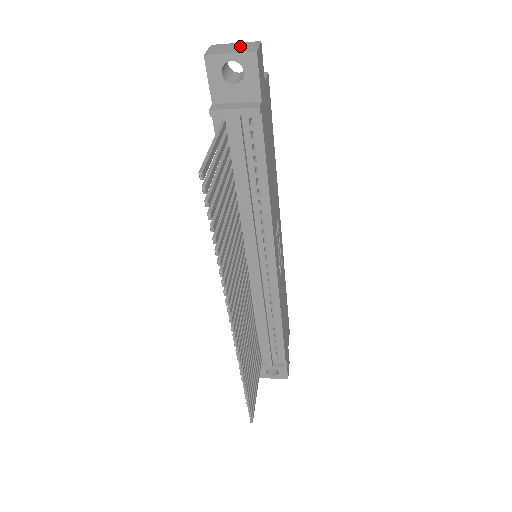
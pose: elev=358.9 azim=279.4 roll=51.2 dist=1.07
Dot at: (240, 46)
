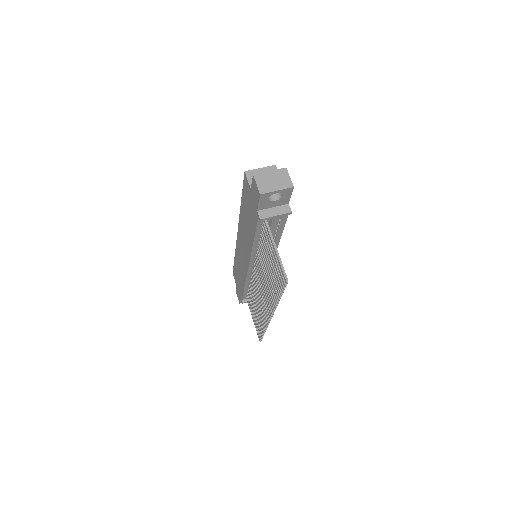
Dot at: (277, 178)
